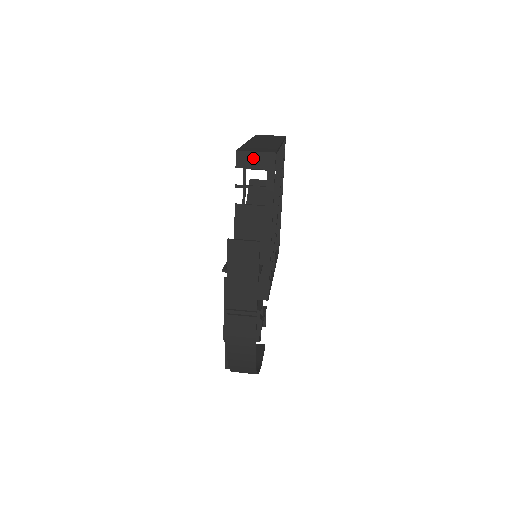
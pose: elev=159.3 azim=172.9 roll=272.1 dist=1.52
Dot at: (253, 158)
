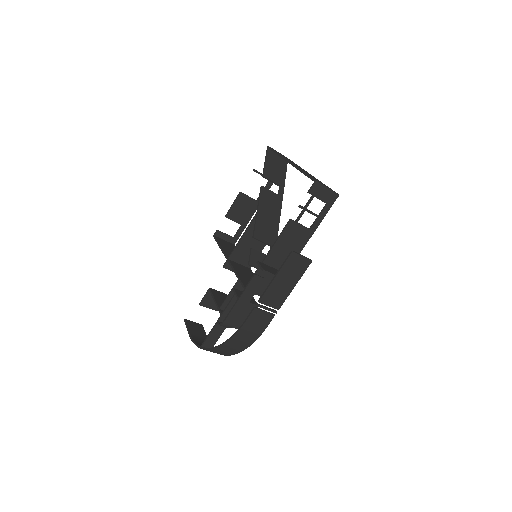
Dot at: (324, 192)
